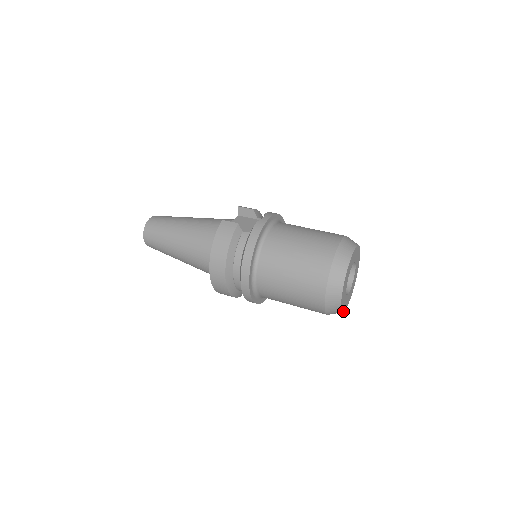
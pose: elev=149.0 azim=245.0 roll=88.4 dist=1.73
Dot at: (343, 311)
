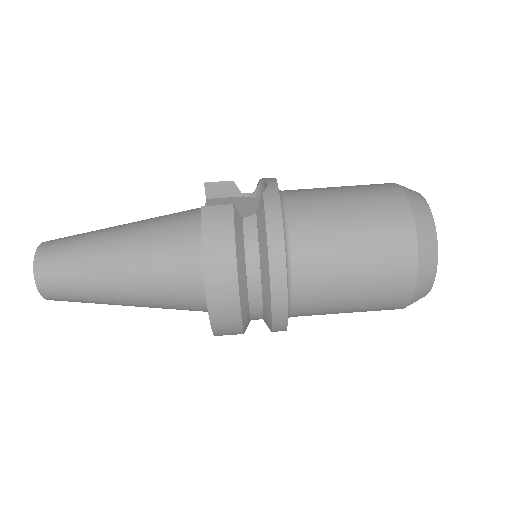
Dot at: occluded
